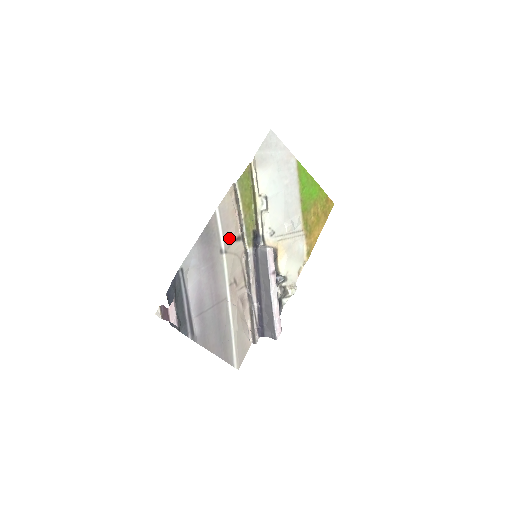
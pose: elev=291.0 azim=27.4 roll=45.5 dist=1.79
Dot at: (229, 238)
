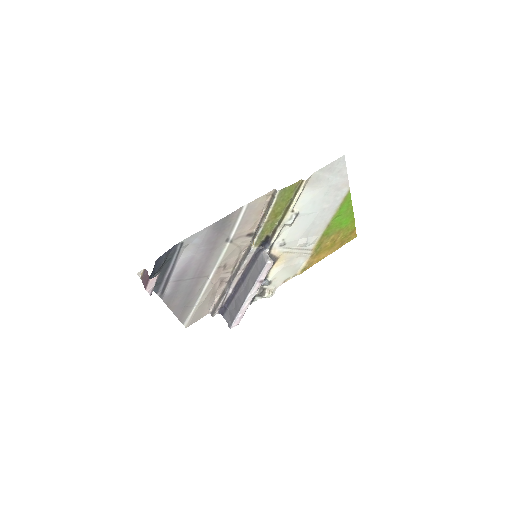
Dot at: (242, 232)
